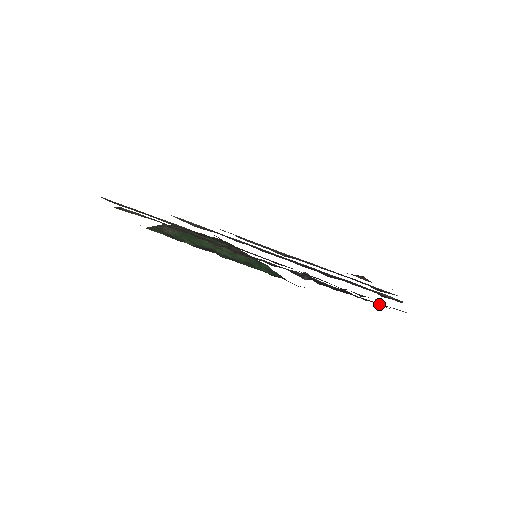
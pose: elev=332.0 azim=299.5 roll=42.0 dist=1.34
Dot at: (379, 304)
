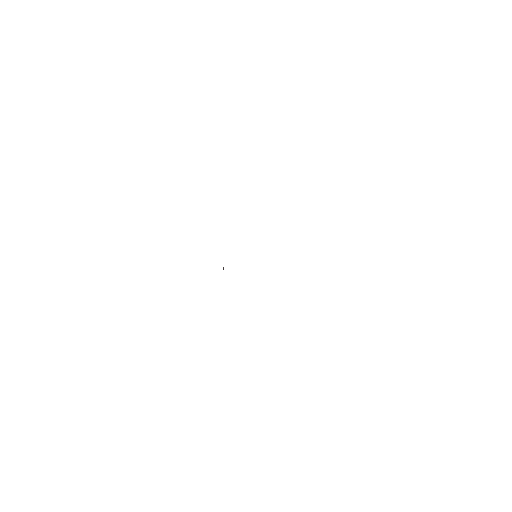
Dot at: occluded
